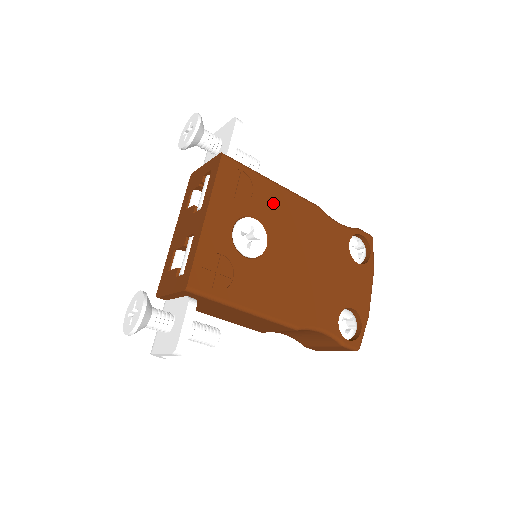
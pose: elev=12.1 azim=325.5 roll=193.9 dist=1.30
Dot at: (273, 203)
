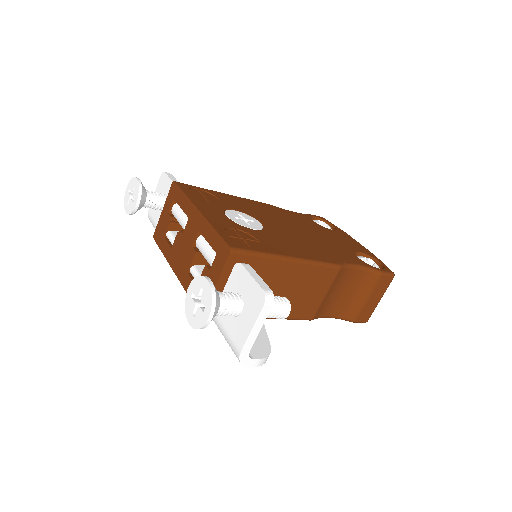
Dot at: (238, 203)
